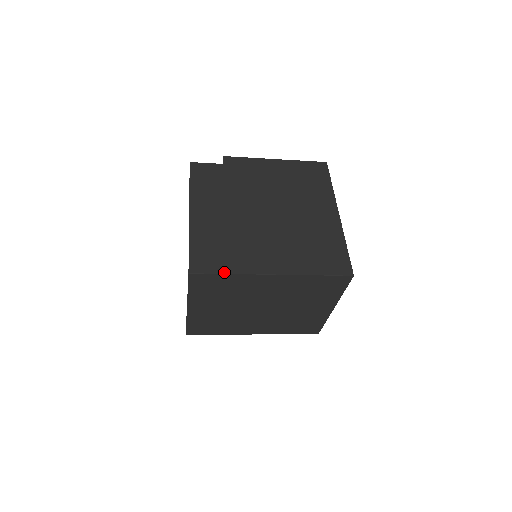
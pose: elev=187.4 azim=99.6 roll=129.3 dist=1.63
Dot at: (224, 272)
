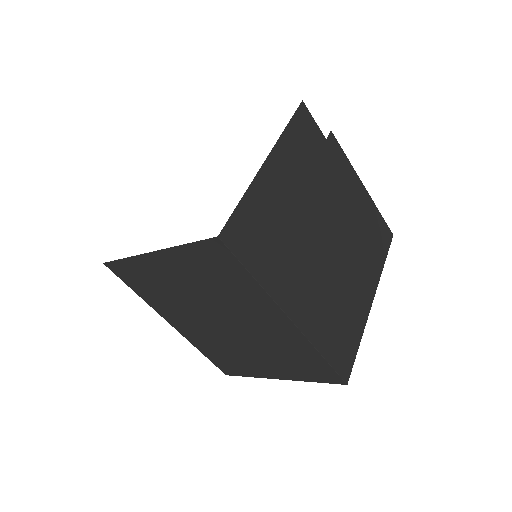
Dot at: (252, 271)
